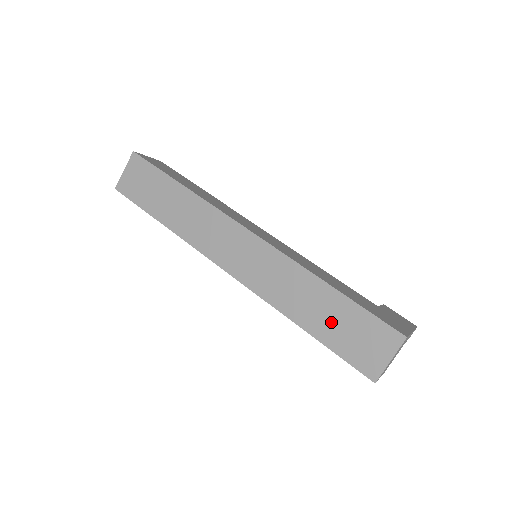
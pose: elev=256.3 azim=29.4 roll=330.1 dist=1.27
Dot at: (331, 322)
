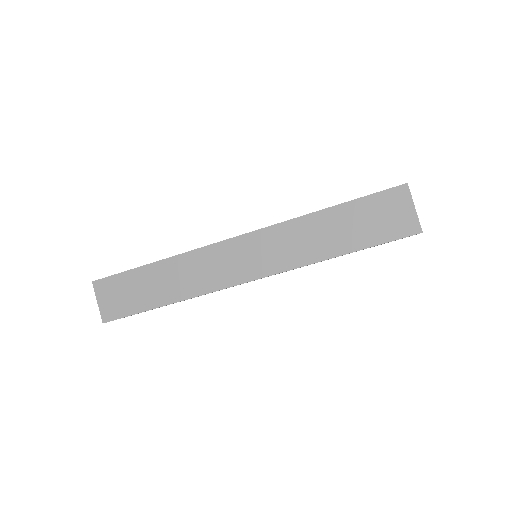
Dot at: (353, 229)
